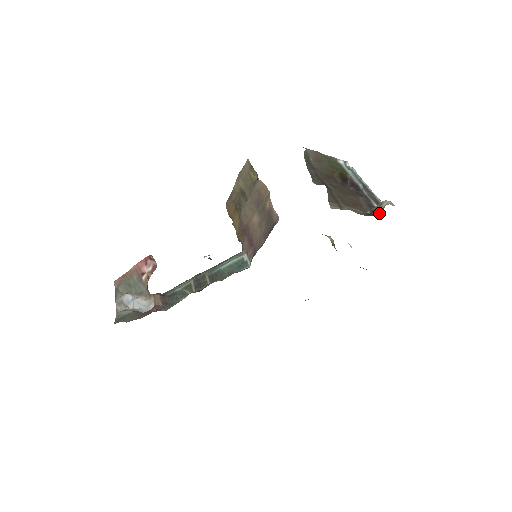
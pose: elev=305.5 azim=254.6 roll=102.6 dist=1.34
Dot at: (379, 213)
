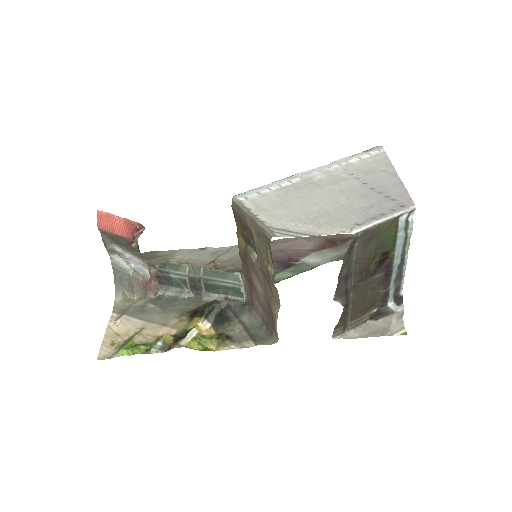
Dot at: (383, 318)
